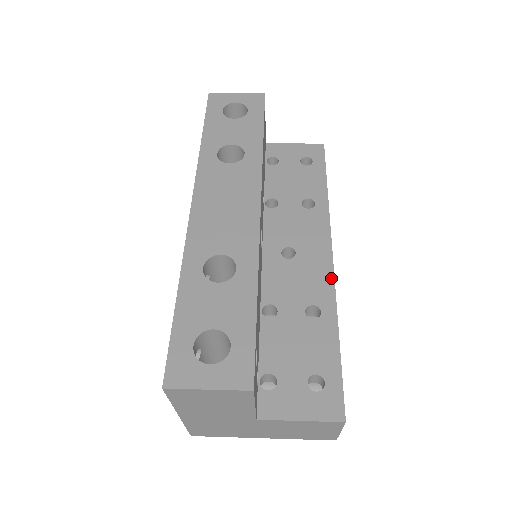
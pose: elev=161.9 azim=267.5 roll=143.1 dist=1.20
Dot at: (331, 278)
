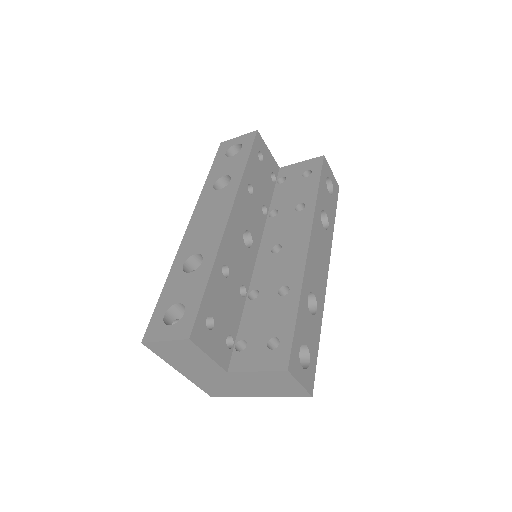
Dot at: (303, 262)
